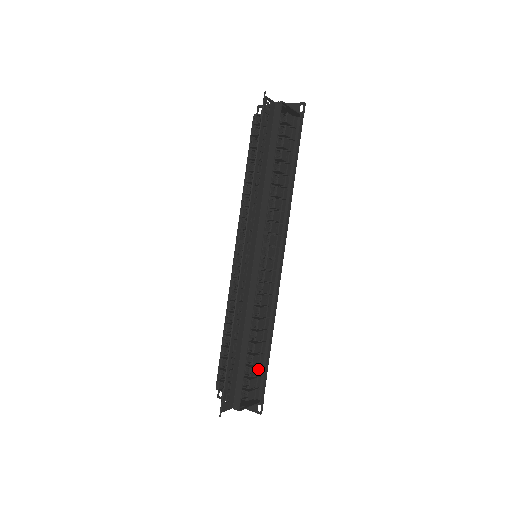
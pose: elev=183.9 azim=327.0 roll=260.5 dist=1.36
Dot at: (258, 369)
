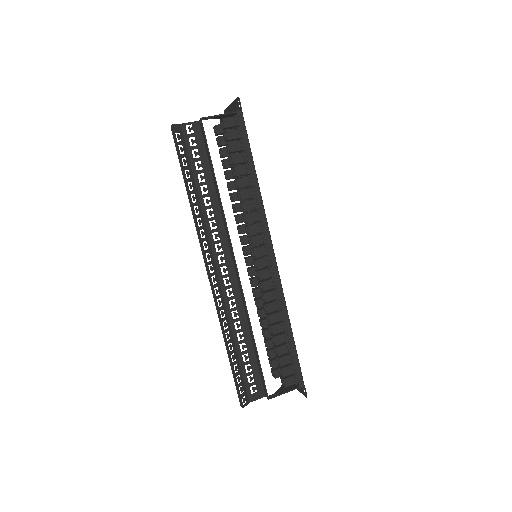
Dot at: (289, 357)
